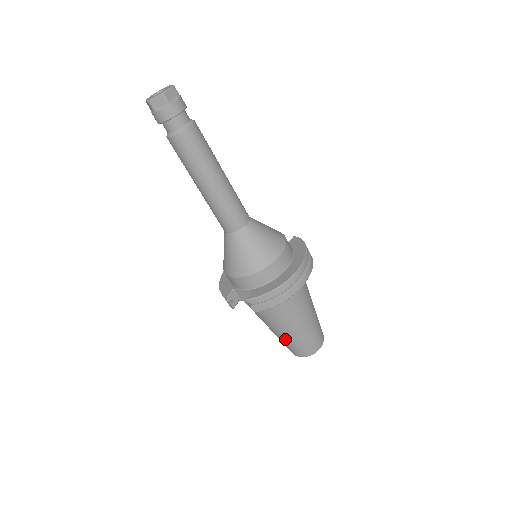
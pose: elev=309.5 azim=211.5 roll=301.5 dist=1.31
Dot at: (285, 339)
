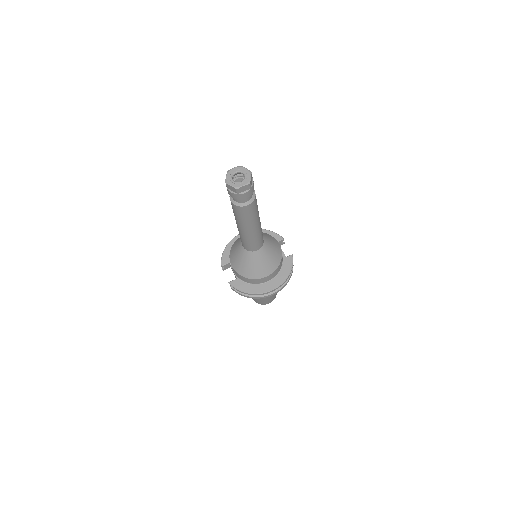
Dot at: occluded
